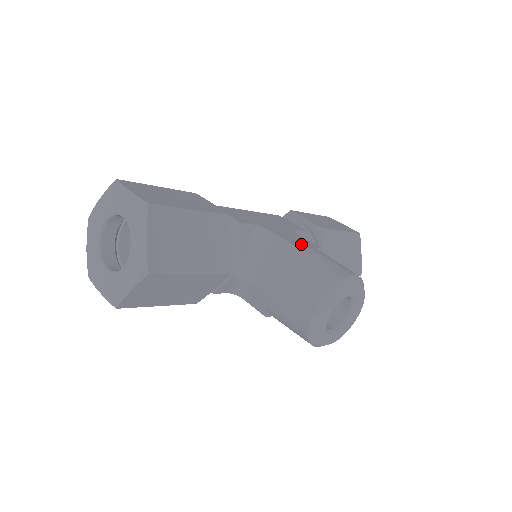
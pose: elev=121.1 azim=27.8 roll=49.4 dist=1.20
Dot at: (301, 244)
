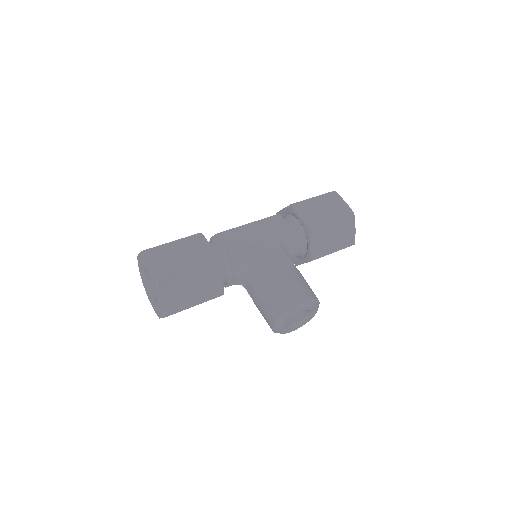
Dot at: (275, 268)
